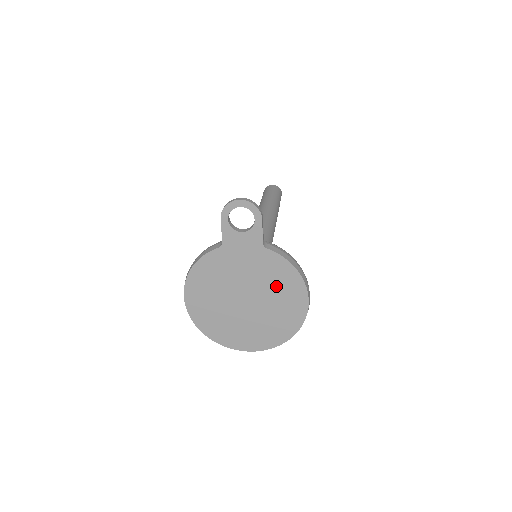
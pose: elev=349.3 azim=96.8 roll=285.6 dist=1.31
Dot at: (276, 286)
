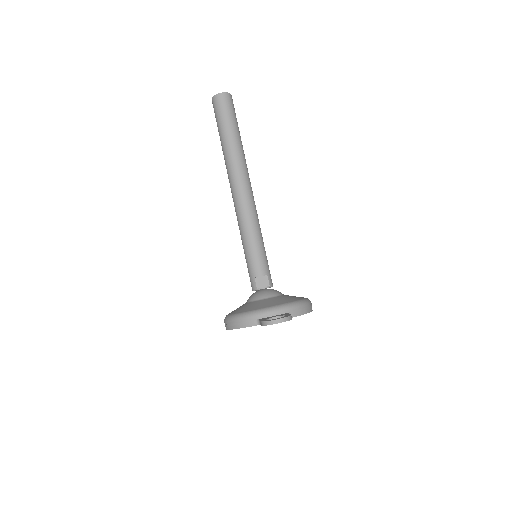
Dot at: occluded
